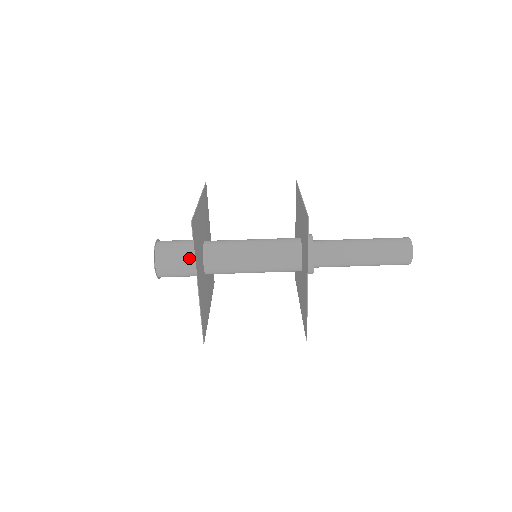
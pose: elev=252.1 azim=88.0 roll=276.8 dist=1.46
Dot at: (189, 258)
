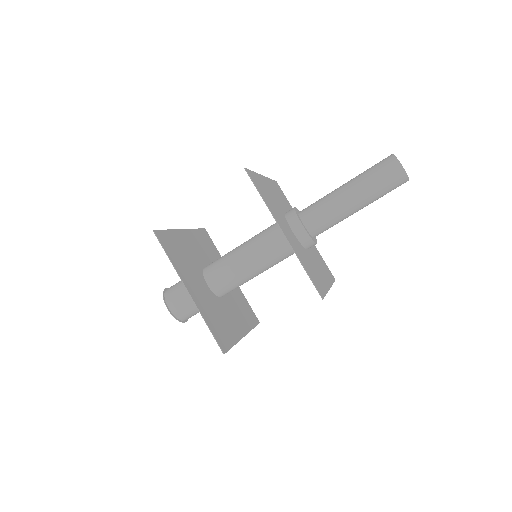
Dot at: occluded
